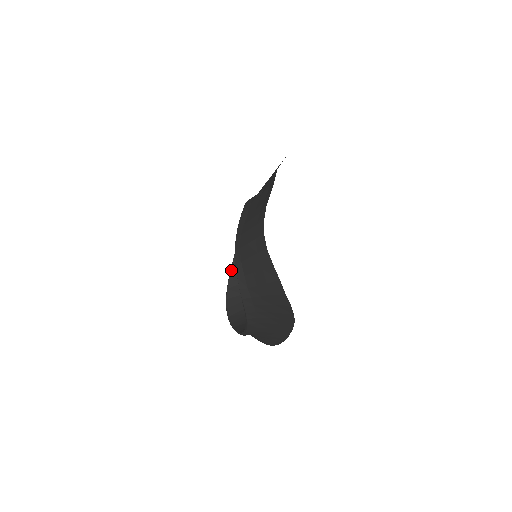
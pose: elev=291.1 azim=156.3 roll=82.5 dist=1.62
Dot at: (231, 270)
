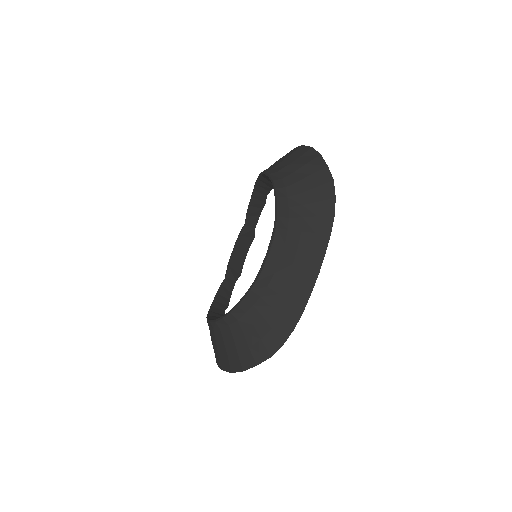
Dot at: (211, 307)
